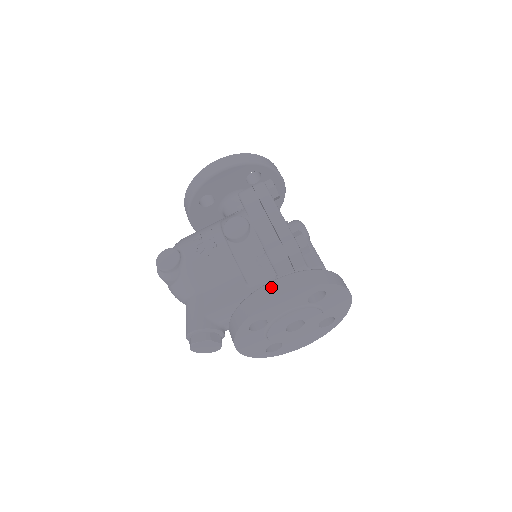
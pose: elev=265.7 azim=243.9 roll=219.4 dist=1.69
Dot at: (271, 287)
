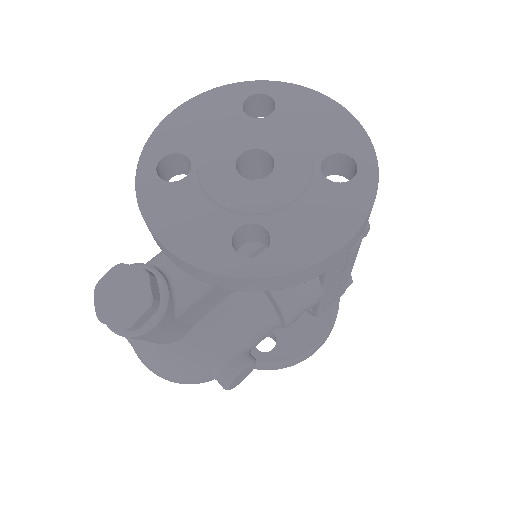
Dot at: occluded
